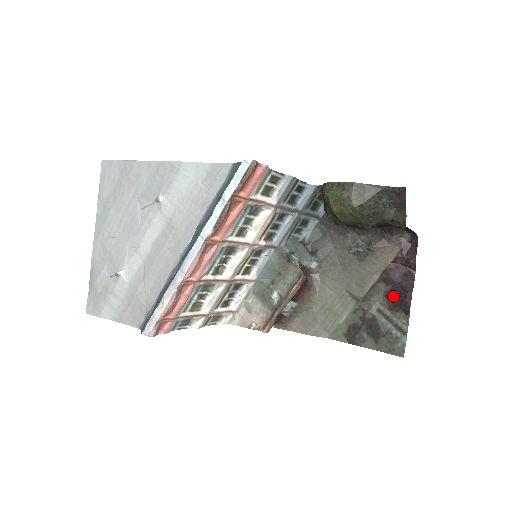
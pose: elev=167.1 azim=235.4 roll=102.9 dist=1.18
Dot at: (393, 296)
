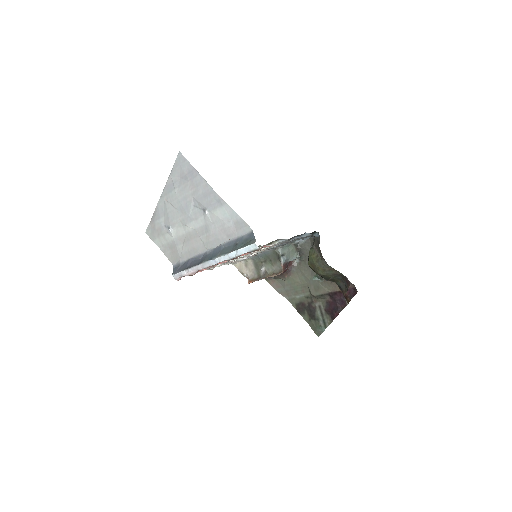
Dot at: (330, 306)
